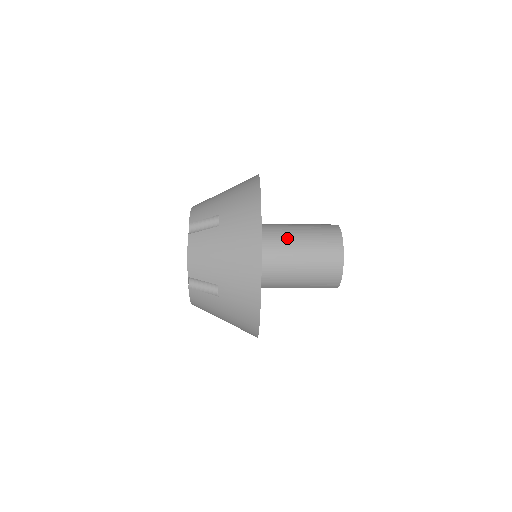
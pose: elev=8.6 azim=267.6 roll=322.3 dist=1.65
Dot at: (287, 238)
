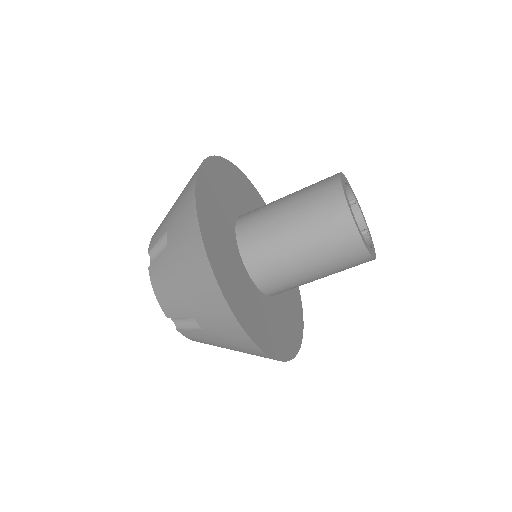
Dot at: (269, 222)
